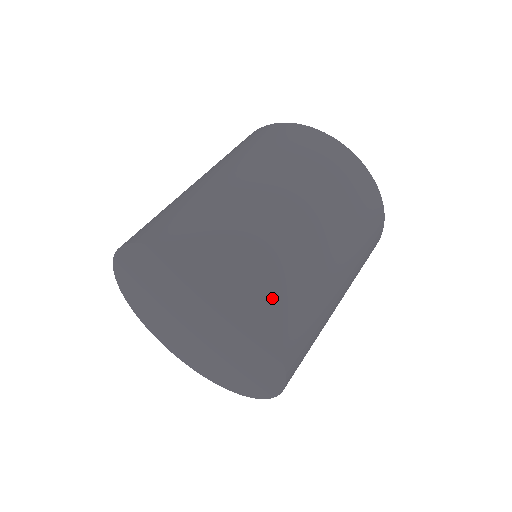
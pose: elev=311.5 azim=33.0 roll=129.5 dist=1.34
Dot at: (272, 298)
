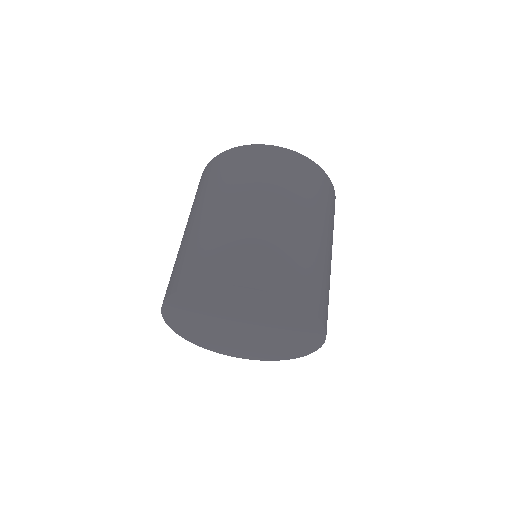
Dot at: (292, 281)
